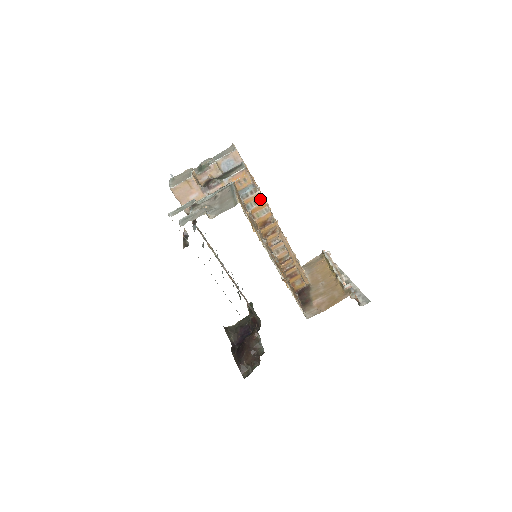
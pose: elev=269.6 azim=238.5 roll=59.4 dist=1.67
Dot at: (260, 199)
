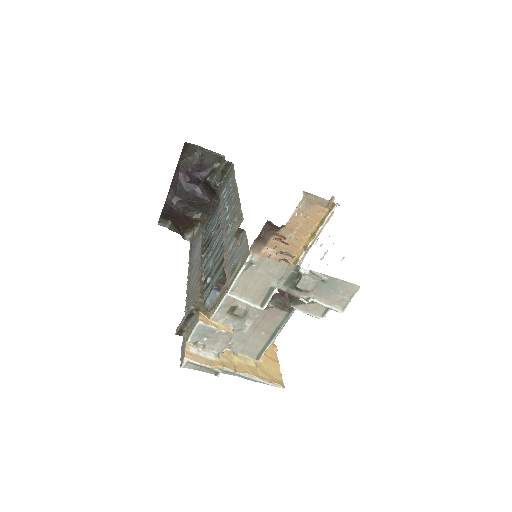
Dot at: occluded
